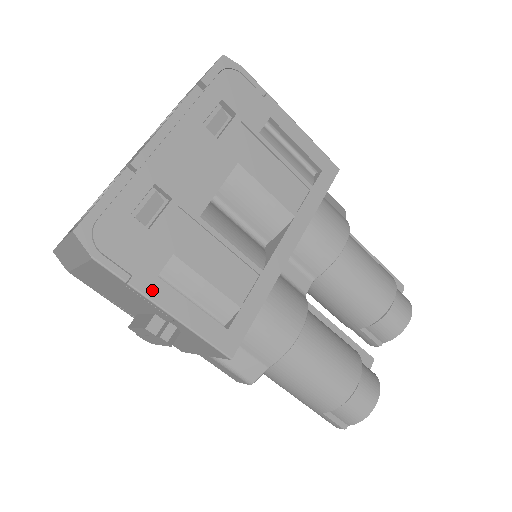
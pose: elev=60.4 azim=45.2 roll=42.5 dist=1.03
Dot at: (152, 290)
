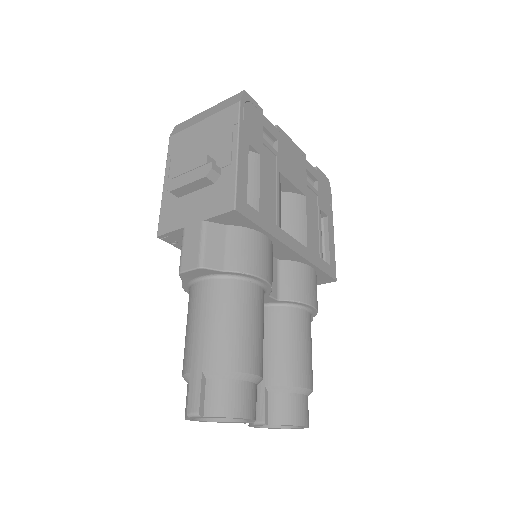
Dot at: (243, 140)
